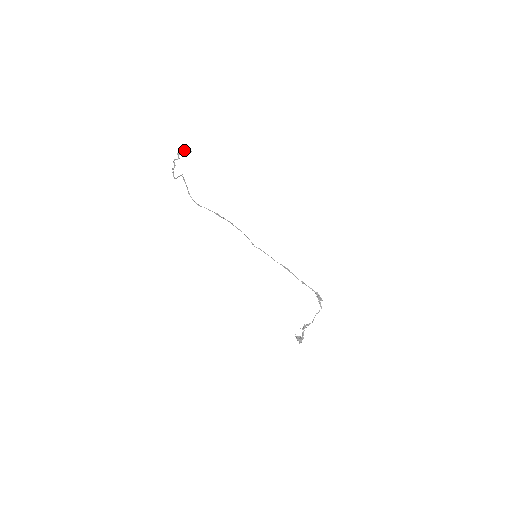
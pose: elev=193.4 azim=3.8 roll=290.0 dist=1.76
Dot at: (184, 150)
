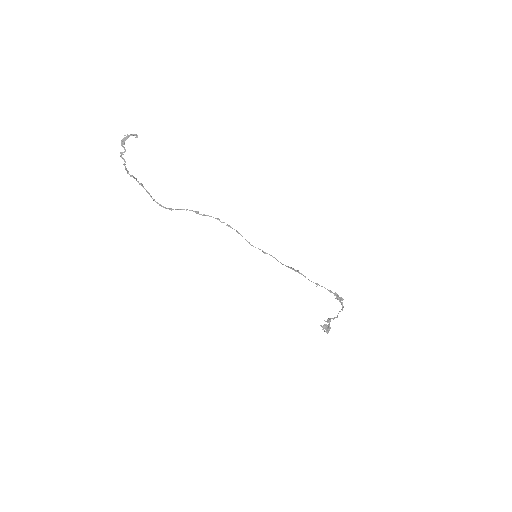
Dot at: (128, 135)
